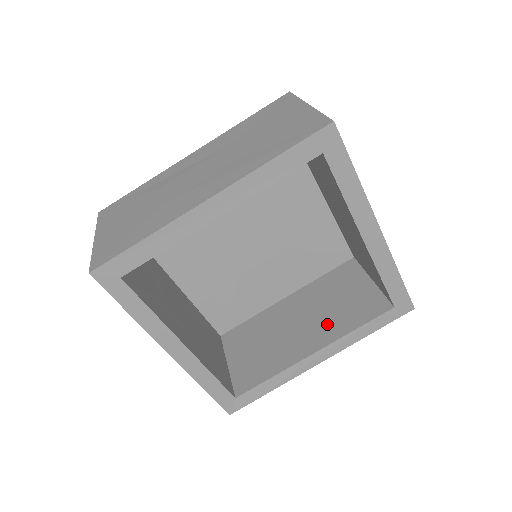
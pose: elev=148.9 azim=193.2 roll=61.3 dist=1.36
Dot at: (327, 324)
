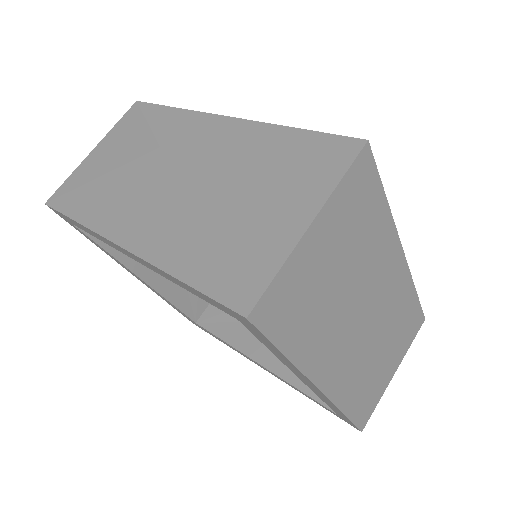
Dot at: occluded
